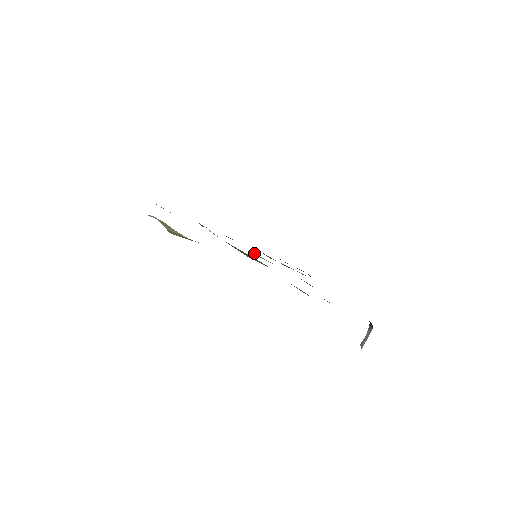
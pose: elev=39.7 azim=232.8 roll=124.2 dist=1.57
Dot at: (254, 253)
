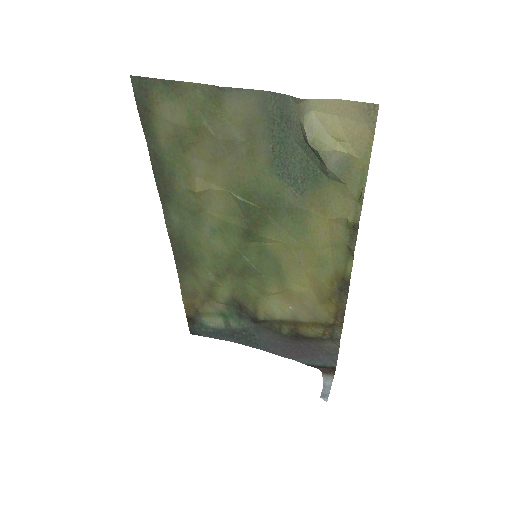
Dot at: (243, 254)
